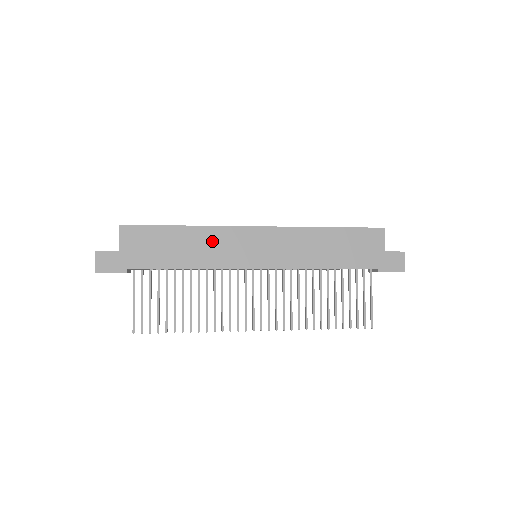
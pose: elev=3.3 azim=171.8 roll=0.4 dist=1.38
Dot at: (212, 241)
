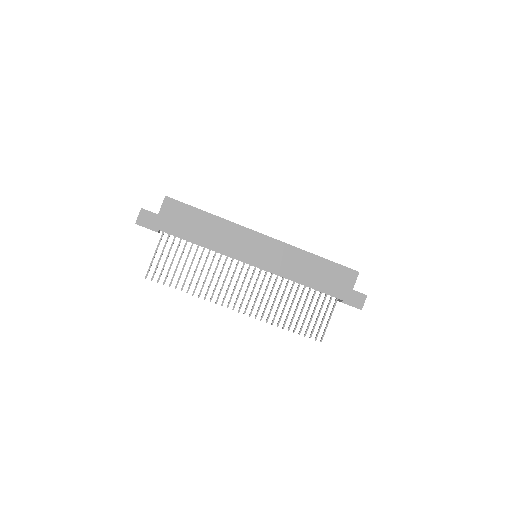
Dot at: (228, 233)
